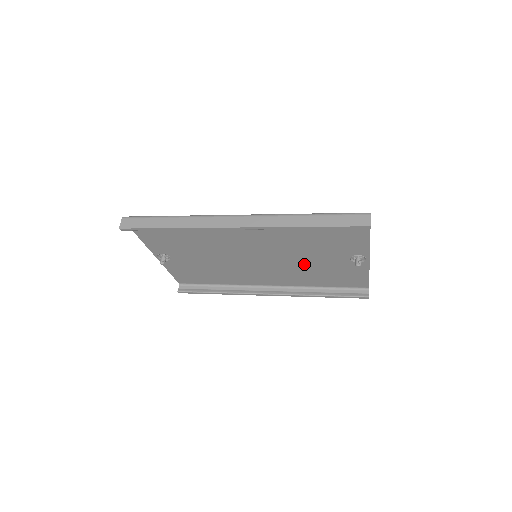
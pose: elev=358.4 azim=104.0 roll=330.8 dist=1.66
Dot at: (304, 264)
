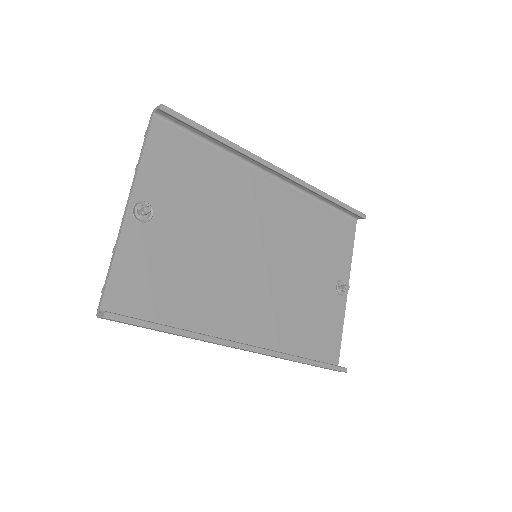
Dot at: (296, 289)
